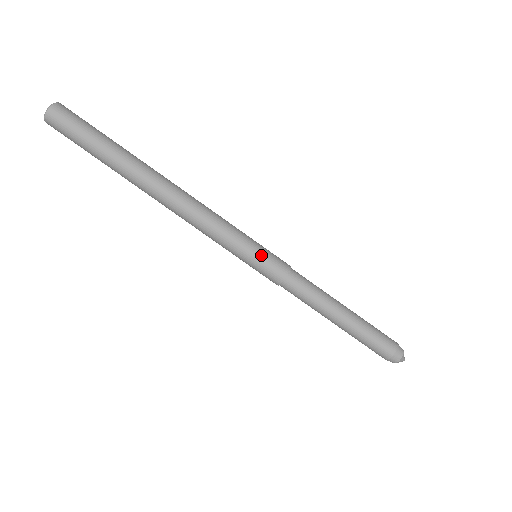
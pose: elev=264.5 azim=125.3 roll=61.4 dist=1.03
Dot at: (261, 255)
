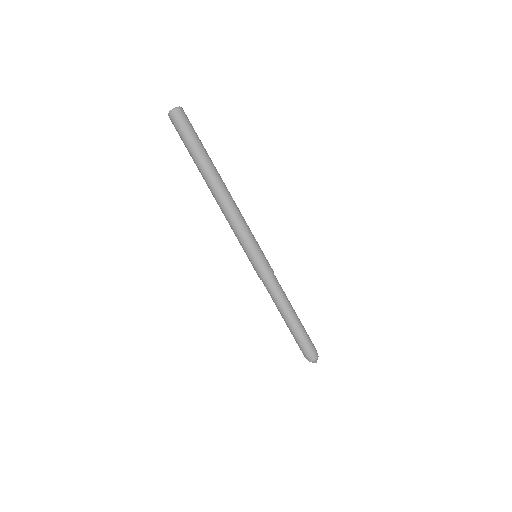
Dot at: (254, 260)
